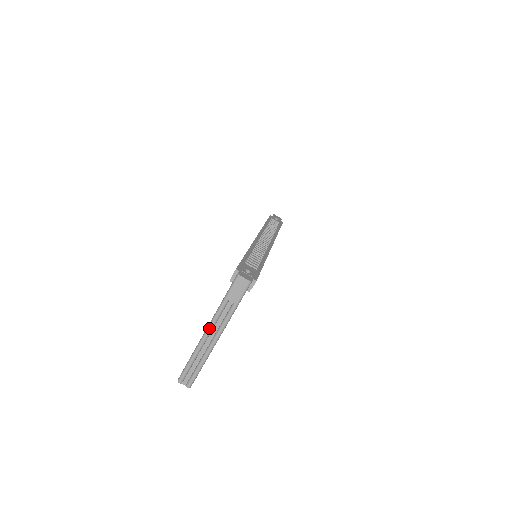
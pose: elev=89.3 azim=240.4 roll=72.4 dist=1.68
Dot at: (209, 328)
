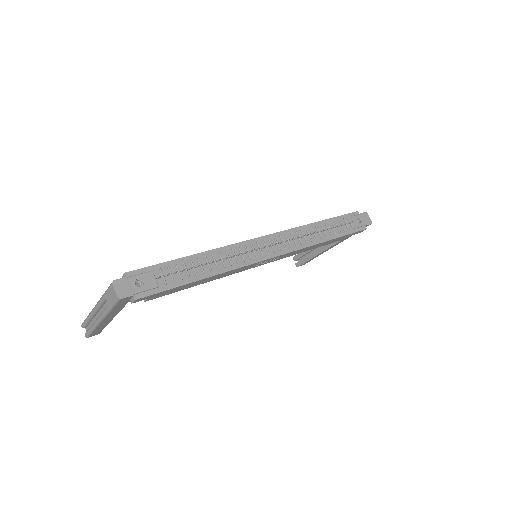
Dot at: (95, 306)
